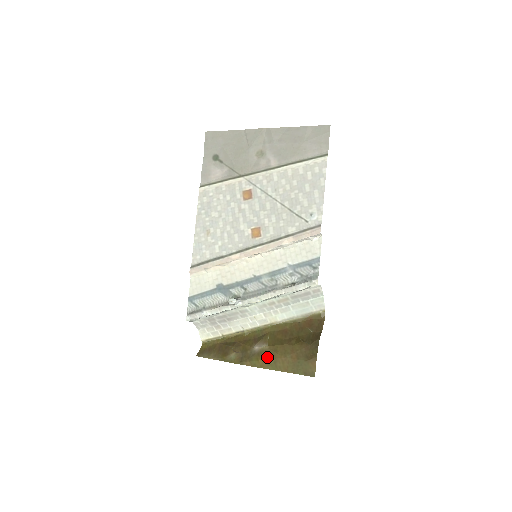
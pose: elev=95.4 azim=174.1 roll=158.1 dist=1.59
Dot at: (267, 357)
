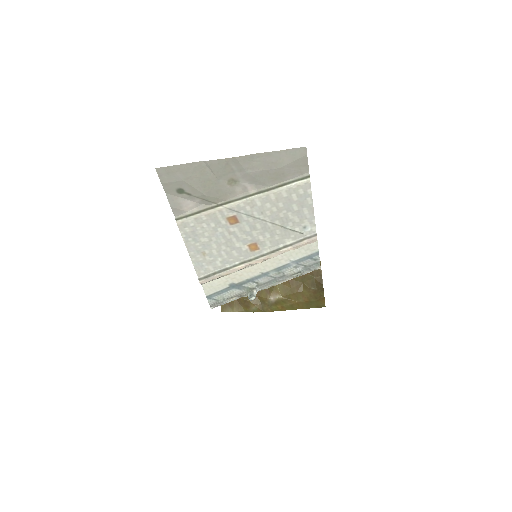
Dot at: (284, 304)
